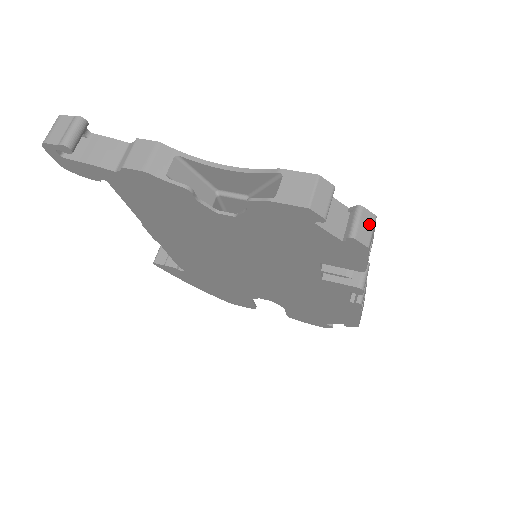
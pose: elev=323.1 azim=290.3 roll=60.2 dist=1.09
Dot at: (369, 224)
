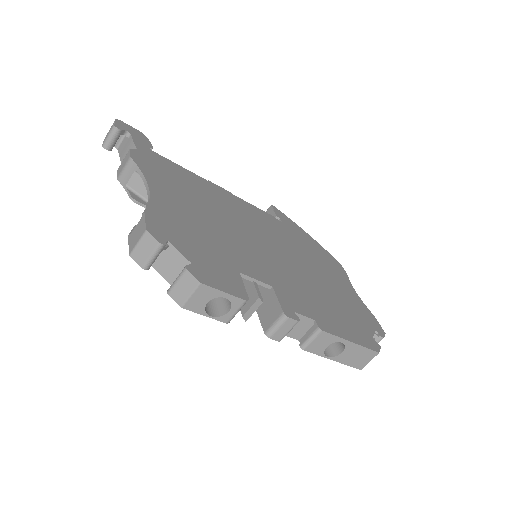
Dot at: (189, 287)
